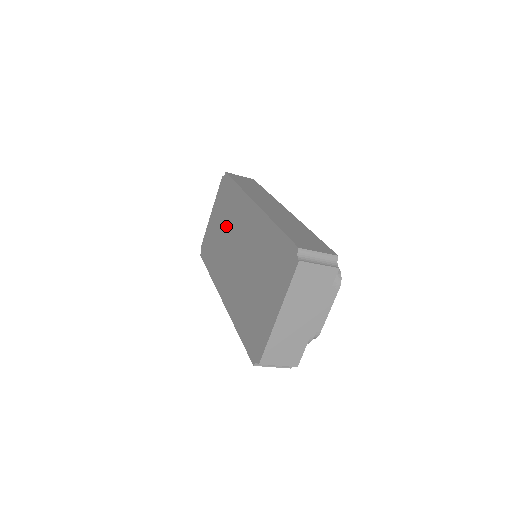
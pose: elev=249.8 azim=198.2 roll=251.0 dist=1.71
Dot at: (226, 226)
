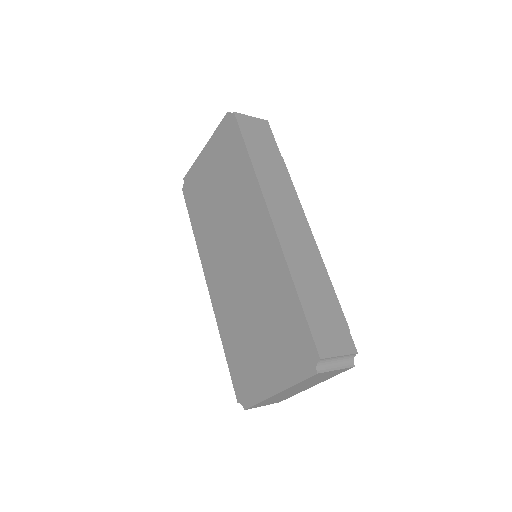
Dot at: (224, 199)
